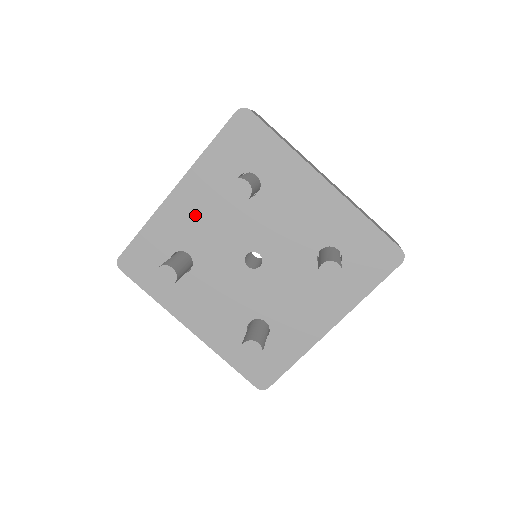
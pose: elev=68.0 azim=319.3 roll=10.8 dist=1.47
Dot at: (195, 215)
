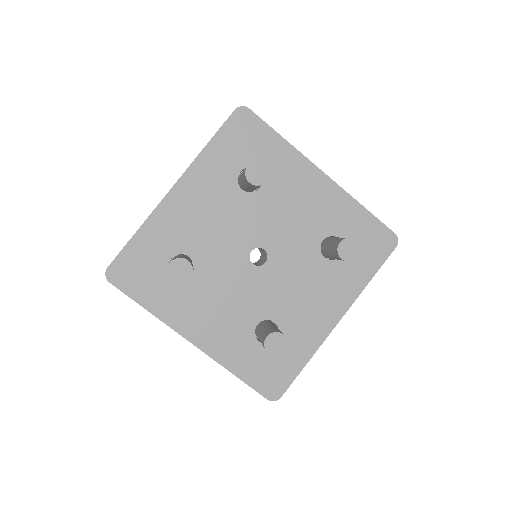
Dot at: (196, 214)
